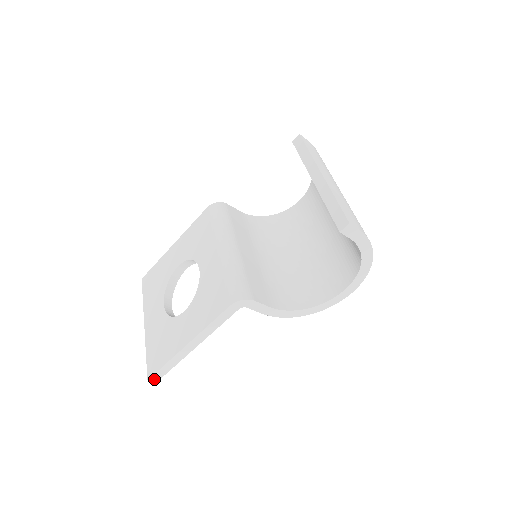
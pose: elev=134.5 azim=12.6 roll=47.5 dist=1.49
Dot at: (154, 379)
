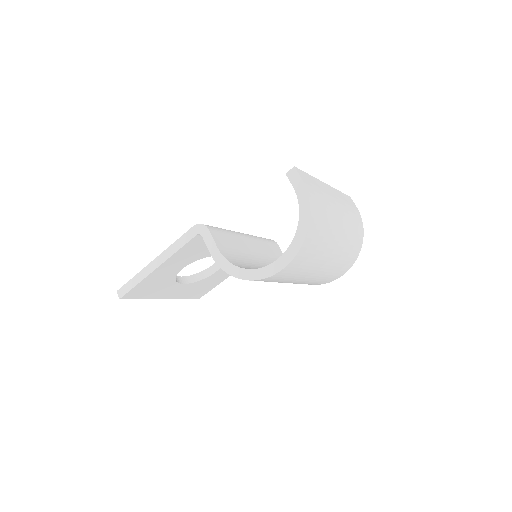
Dot at: (120, 293)
